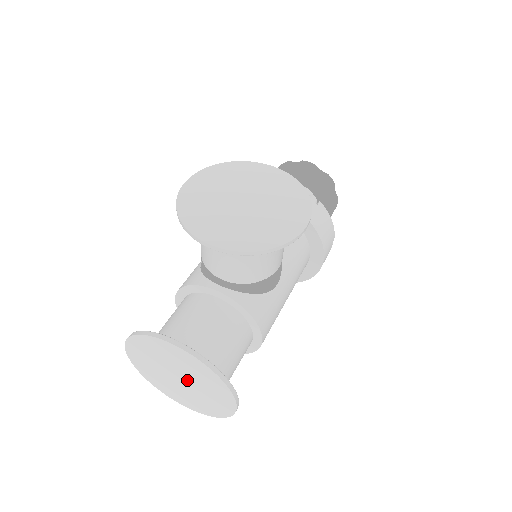
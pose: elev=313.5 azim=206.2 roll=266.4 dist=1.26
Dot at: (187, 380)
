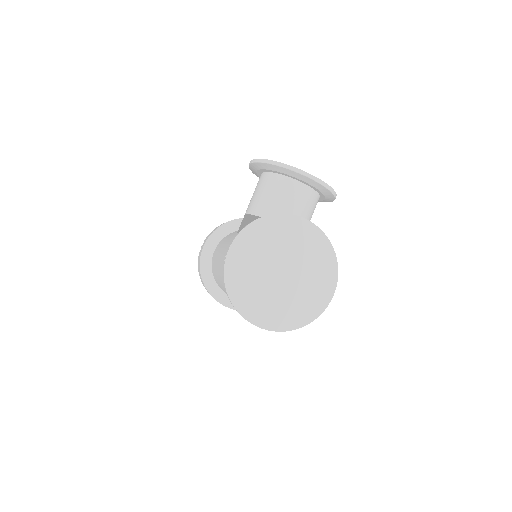
Dot at: (292, 271)
